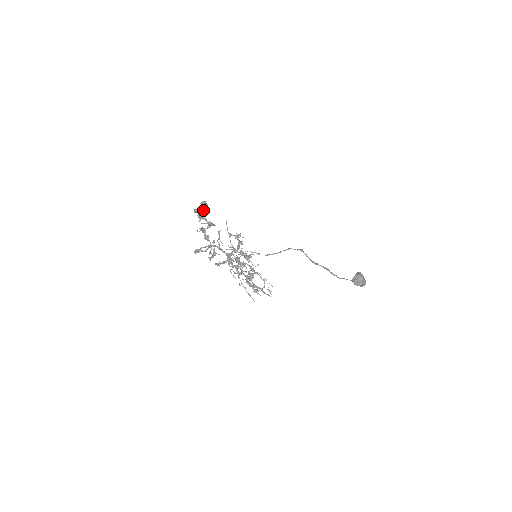
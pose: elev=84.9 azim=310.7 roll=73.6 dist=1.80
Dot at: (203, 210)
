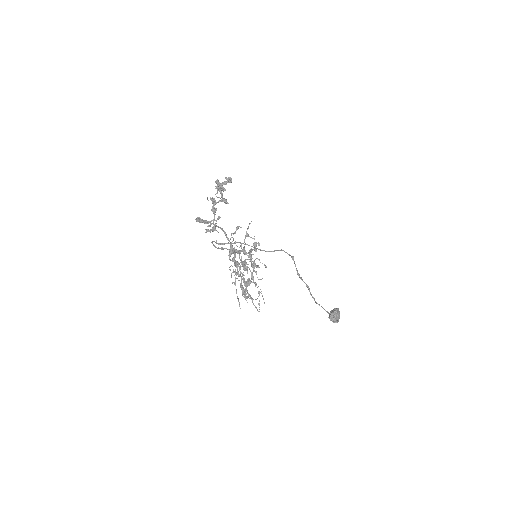
Dot at: (224, 184)
